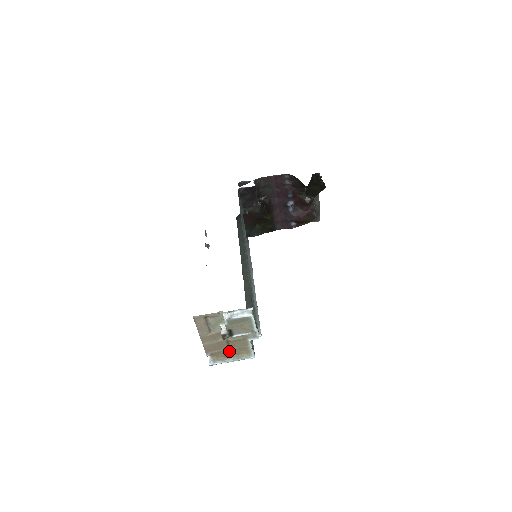
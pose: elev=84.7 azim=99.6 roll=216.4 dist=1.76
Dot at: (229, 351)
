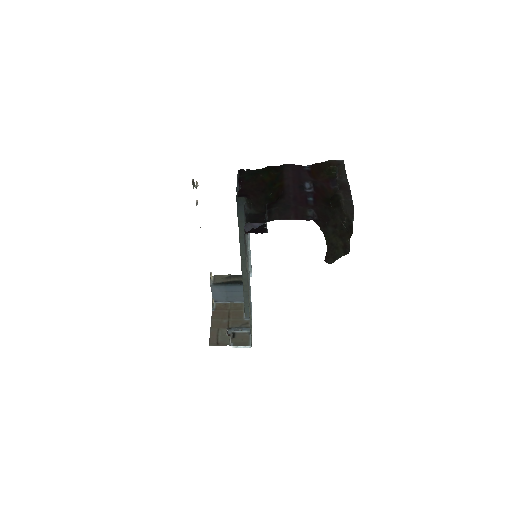
Dot at: (229, 308)
